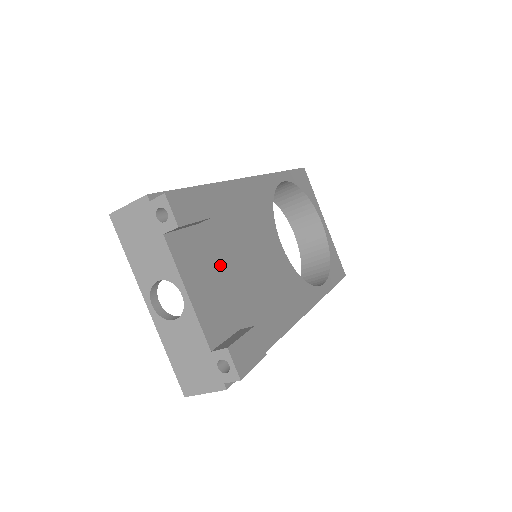
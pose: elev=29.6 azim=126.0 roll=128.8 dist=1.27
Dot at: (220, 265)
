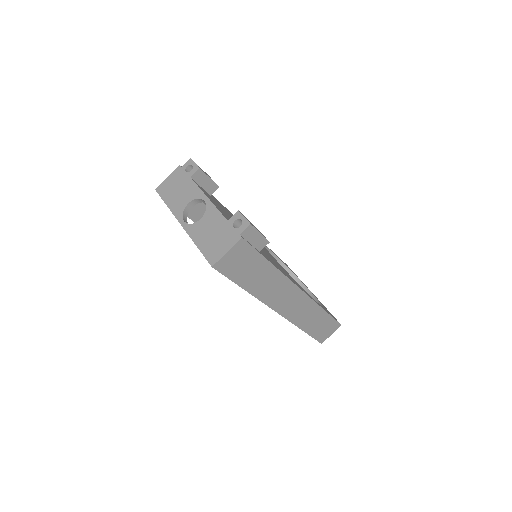
Dot at: occluded
